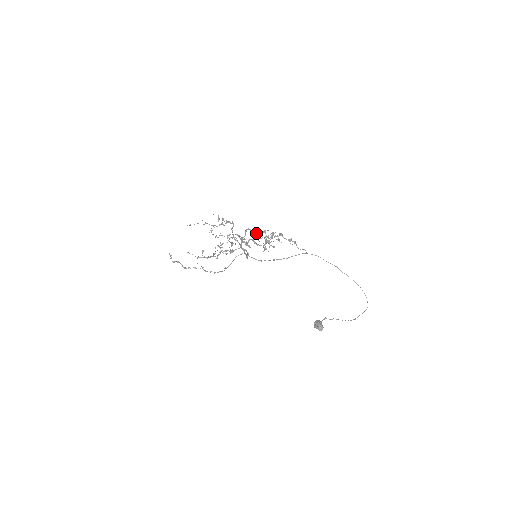
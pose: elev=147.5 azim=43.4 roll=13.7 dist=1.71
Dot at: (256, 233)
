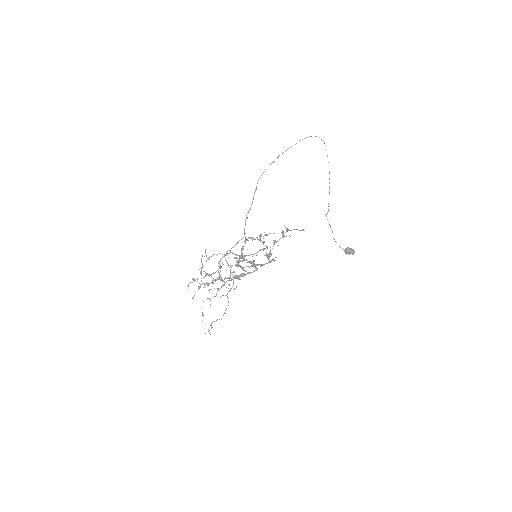
Dot at: occluded
